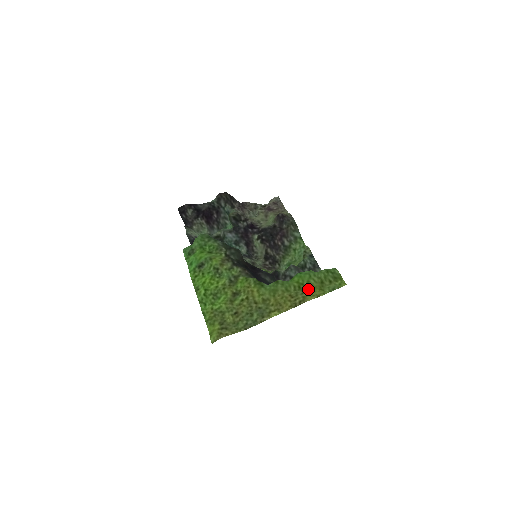
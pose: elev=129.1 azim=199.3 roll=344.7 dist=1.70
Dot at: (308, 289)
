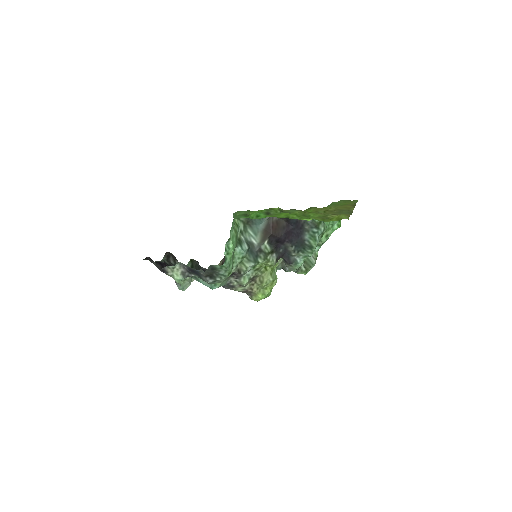
Dot at: occluded
